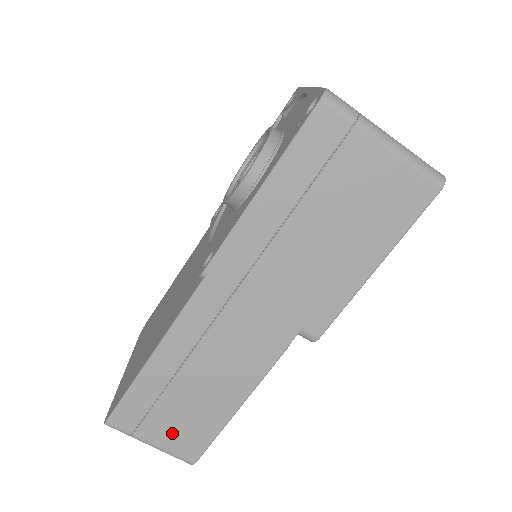
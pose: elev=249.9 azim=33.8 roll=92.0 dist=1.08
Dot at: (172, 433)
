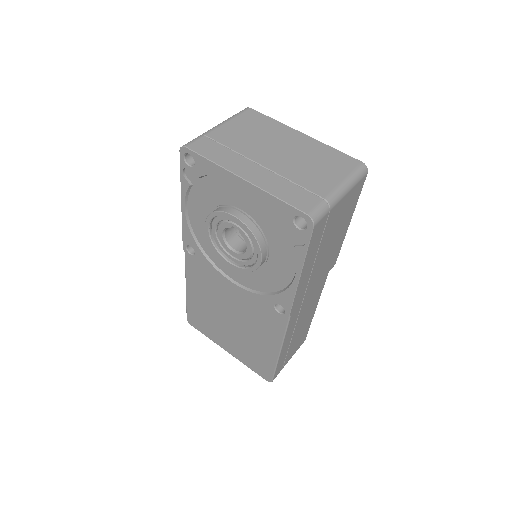
Dot at: (295, 349)
